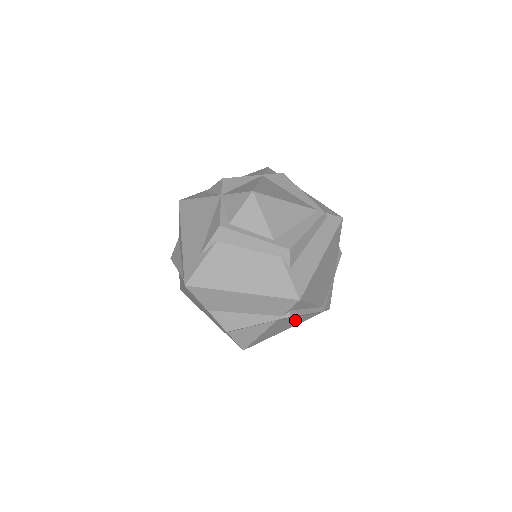
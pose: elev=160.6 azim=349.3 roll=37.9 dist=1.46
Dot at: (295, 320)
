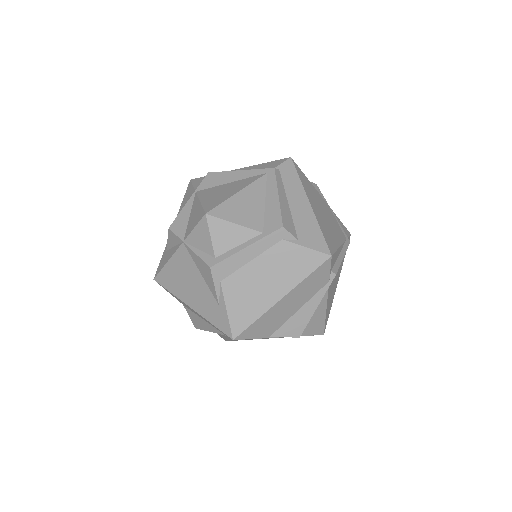
Dot at: occluded
